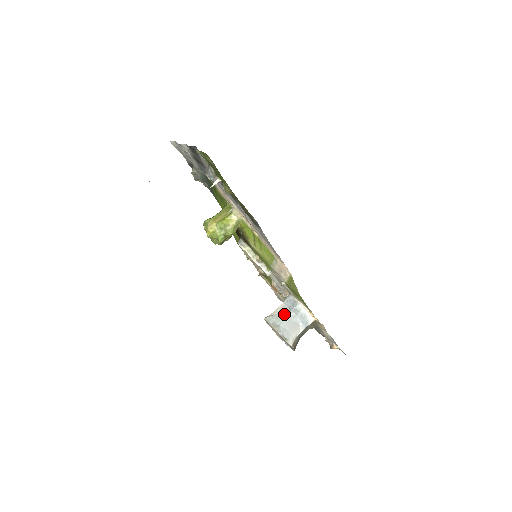
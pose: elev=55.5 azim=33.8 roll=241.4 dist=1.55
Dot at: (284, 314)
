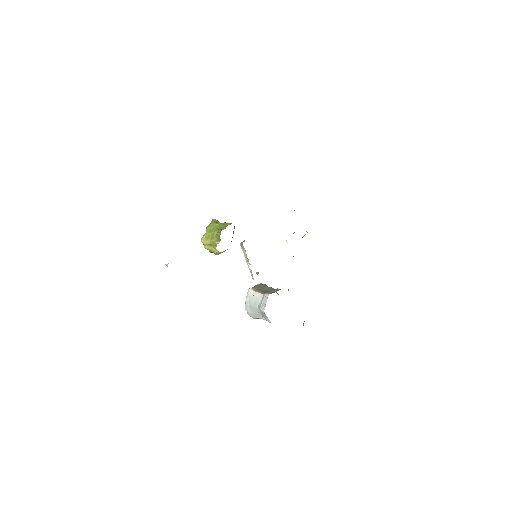
Dot at: (255, 304)
